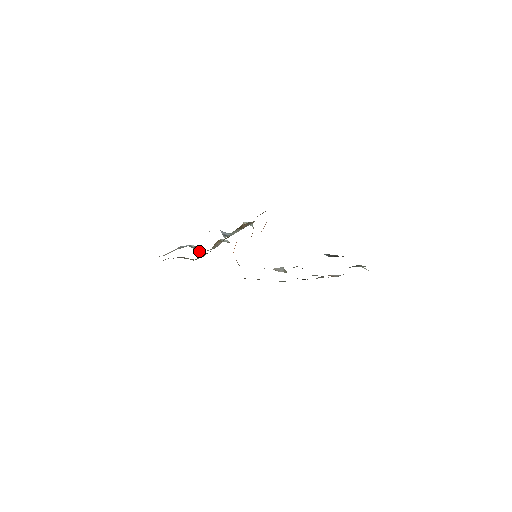
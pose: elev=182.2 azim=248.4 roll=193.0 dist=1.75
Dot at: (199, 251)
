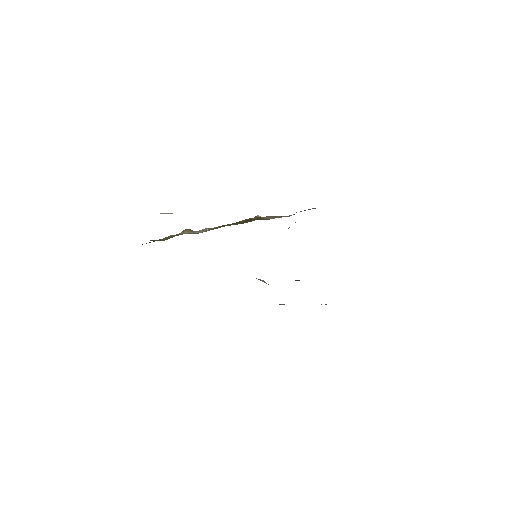
Dot at: occluded
